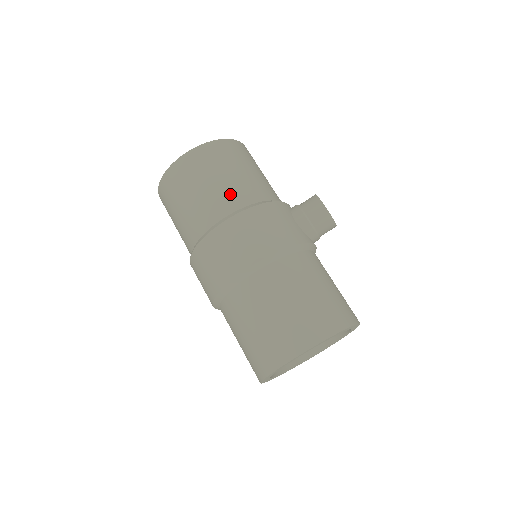
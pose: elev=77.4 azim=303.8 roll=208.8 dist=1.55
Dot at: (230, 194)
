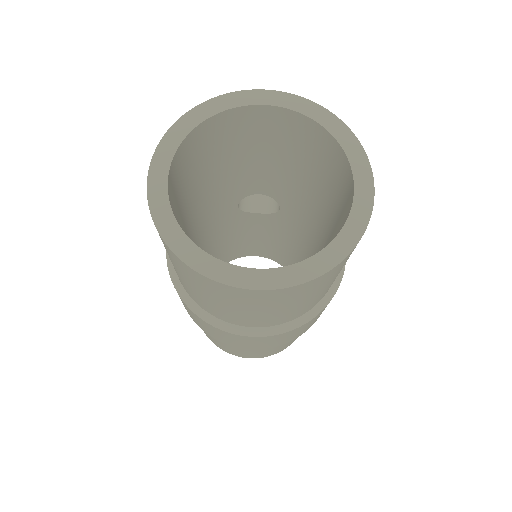
Dot at: occluded
